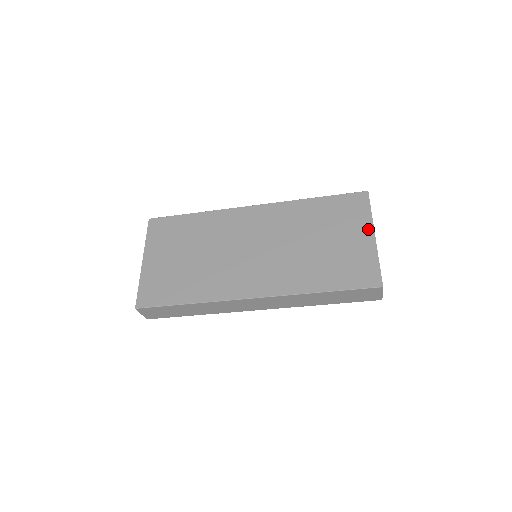
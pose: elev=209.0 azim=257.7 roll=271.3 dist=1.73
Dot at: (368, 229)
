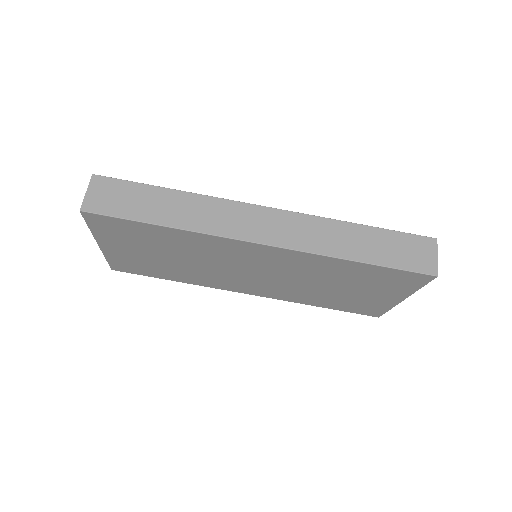
Dot at: occluded
